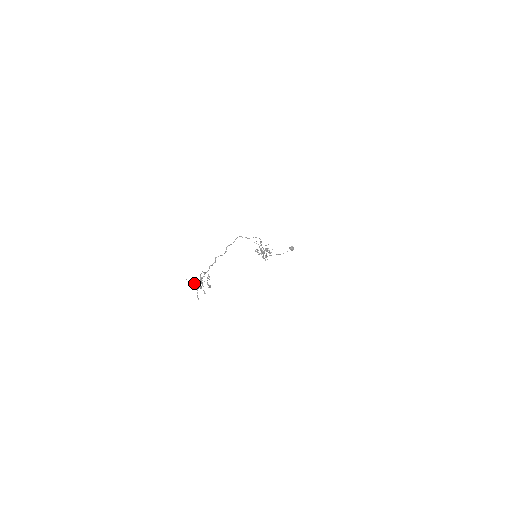
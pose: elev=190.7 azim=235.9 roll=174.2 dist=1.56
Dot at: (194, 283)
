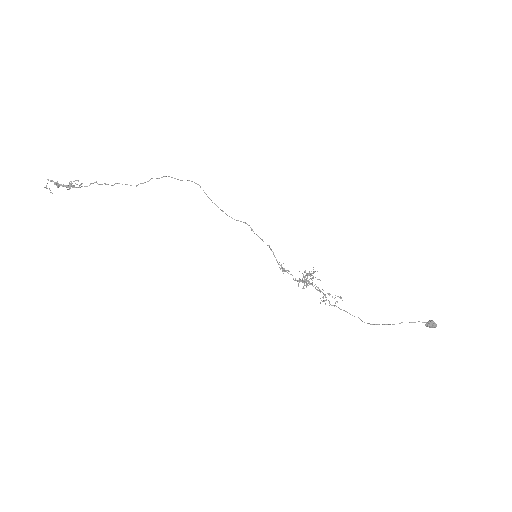
Dot at: occluded
